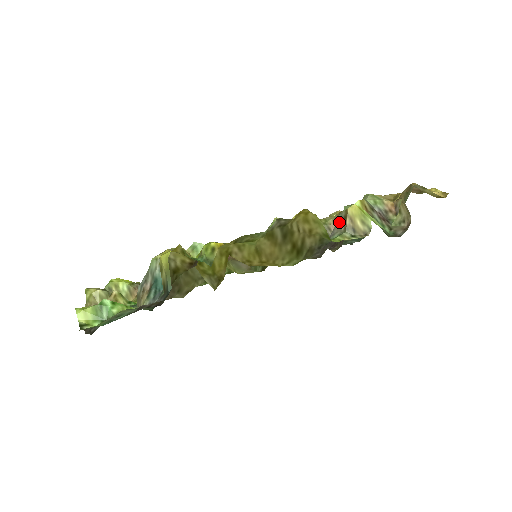
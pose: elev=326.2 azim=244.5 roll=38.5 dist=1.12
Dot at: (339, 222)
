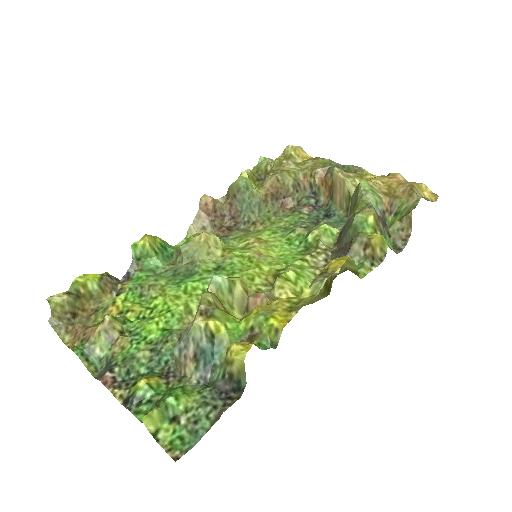
Dot at: (358, 245)
